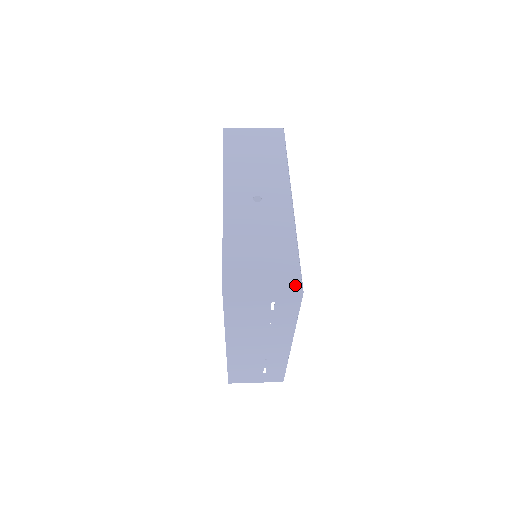
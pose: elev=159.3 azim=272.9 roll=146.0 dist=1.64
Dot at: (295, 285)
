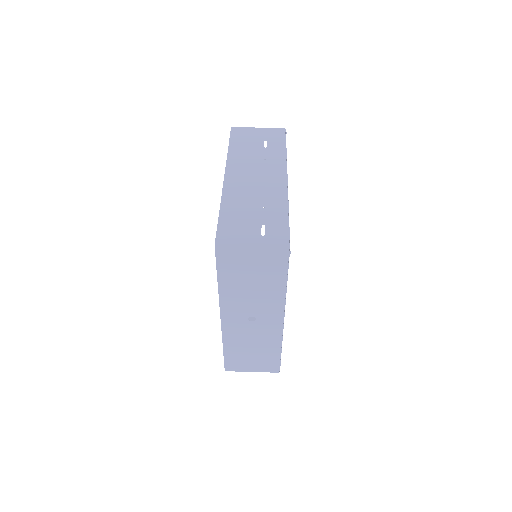
Dot at: (275, 370)
